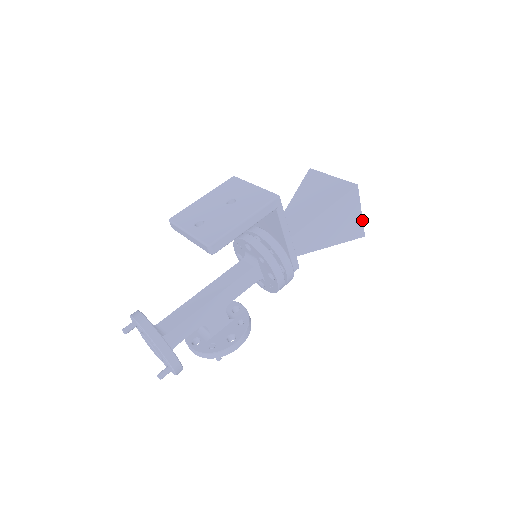
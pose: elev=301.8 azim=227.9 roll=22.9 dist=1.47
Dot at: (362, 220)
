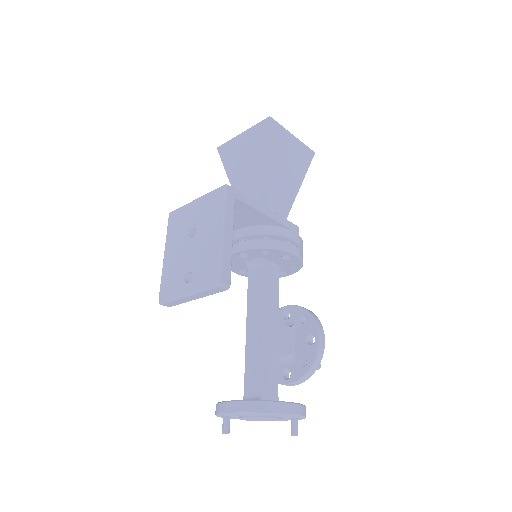
Dot at: (300, 142)
